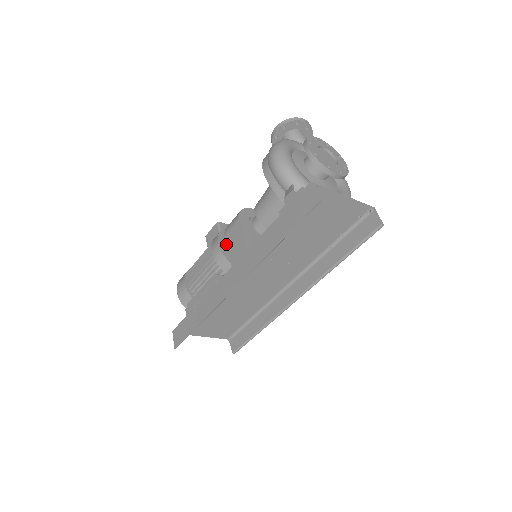
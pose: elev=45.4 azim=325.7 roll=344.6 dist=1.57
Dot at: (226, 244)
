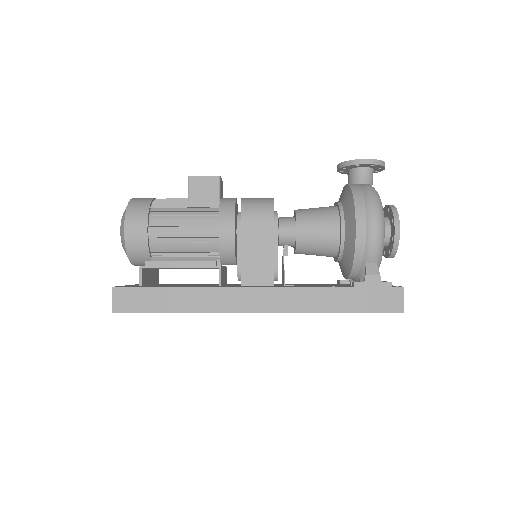
Dot at: (241, 233)
